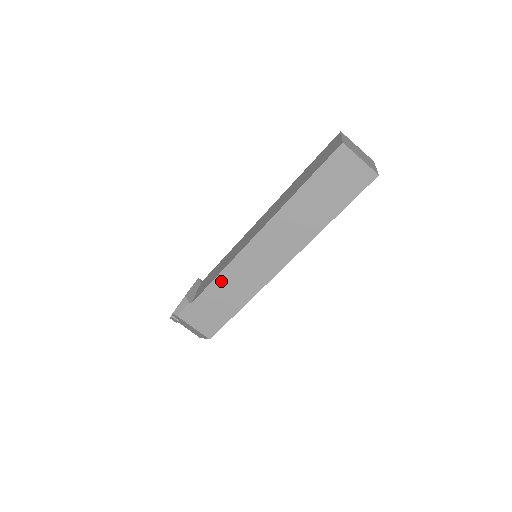
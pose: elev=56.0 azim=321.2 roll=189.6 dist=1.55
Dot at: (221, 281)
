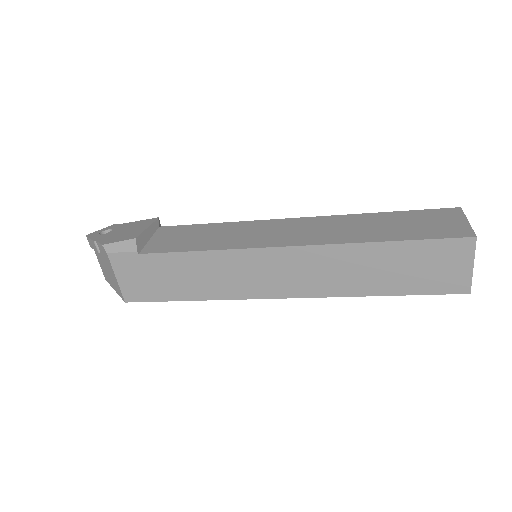
Dot at: (199, 259)
